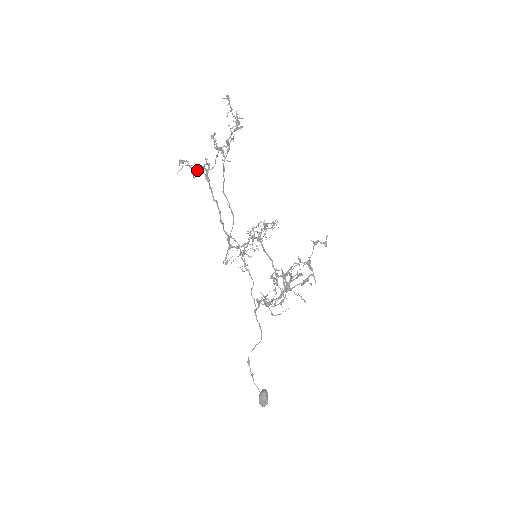
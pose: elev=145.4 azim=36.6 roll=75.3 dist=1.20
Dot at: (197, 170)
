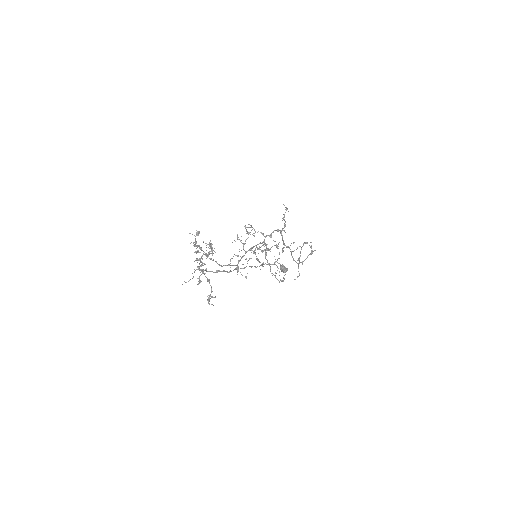
Dot at: occluded
